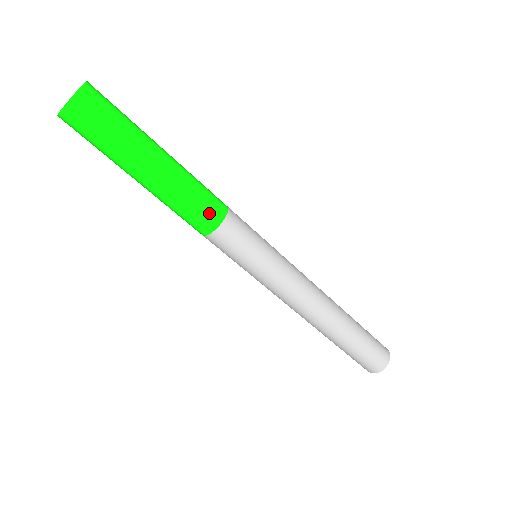
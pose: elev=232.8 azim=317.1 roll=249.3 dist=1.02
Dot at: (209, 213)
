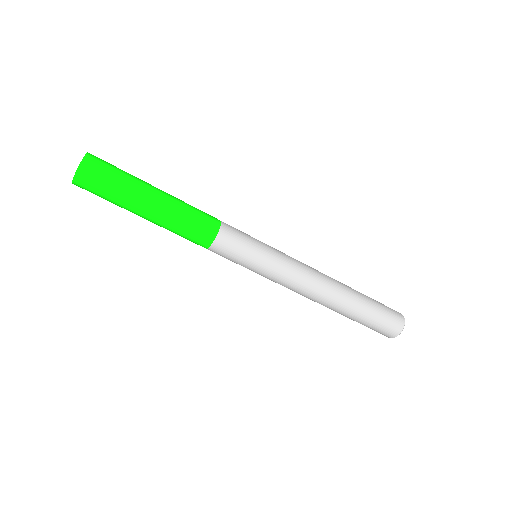
Dot at: (209, 218)
